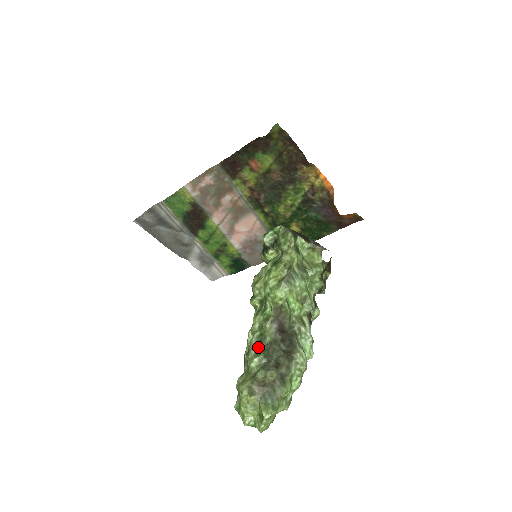
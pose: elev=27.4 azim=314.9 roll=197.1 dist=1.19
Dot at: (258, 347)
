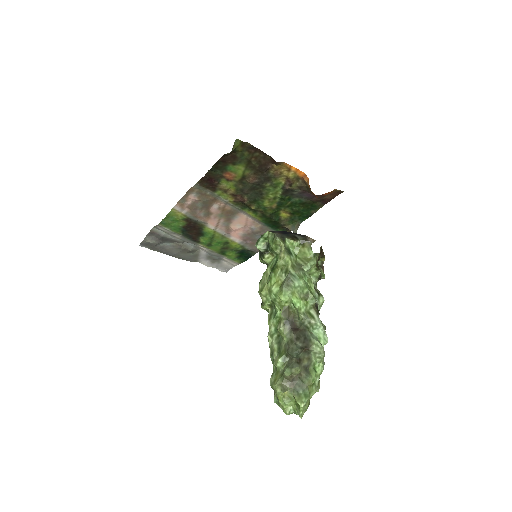
Dot at: (279, 348)
